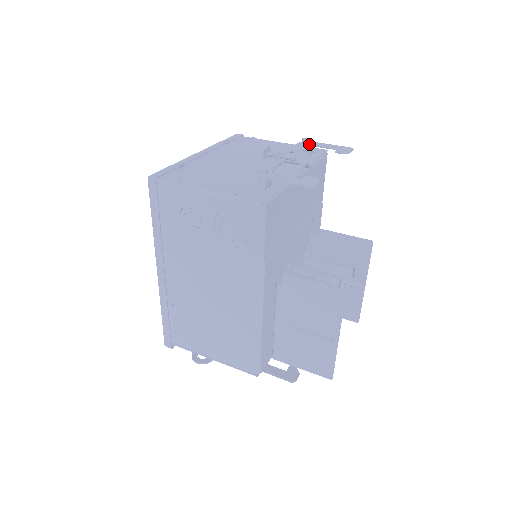
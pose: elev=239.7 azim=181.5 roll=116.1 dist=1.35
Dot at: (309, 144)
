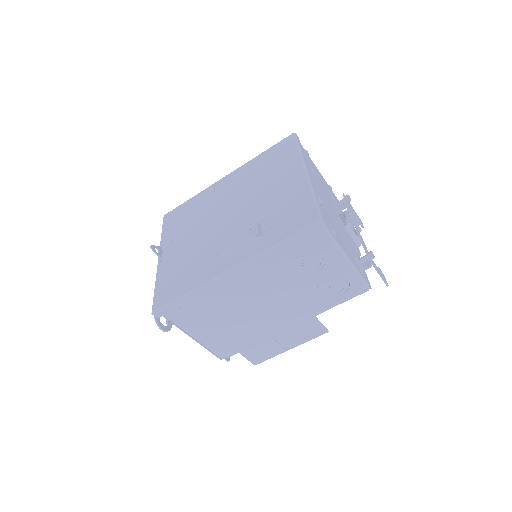
Dot at: occluded
